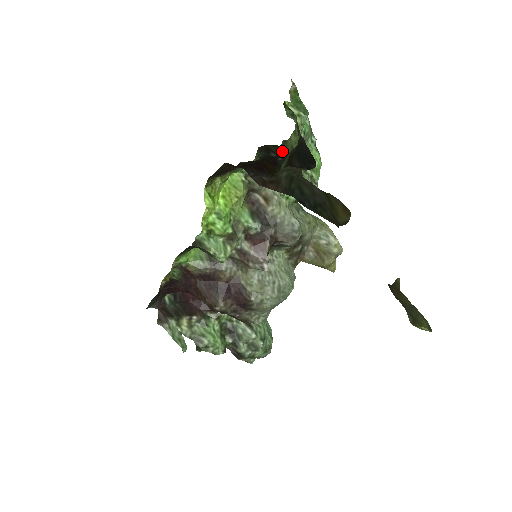
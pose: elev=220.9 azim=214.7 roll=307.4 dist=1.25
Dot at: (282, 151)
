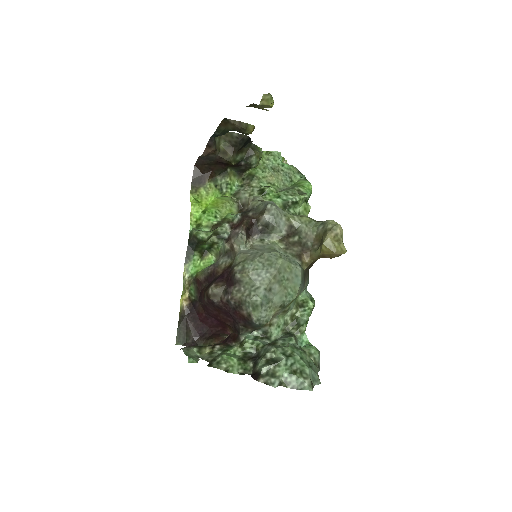
Dot at: (254, 168)
